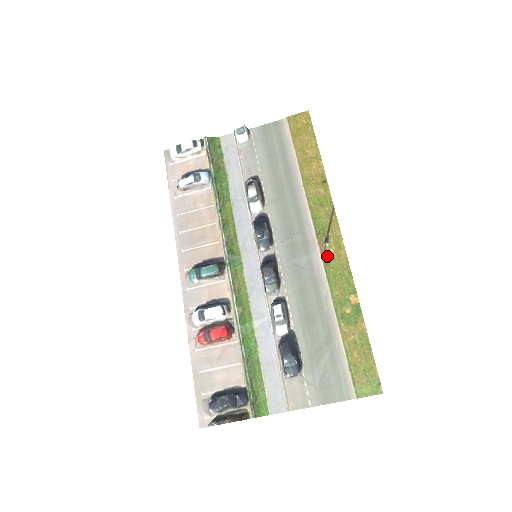
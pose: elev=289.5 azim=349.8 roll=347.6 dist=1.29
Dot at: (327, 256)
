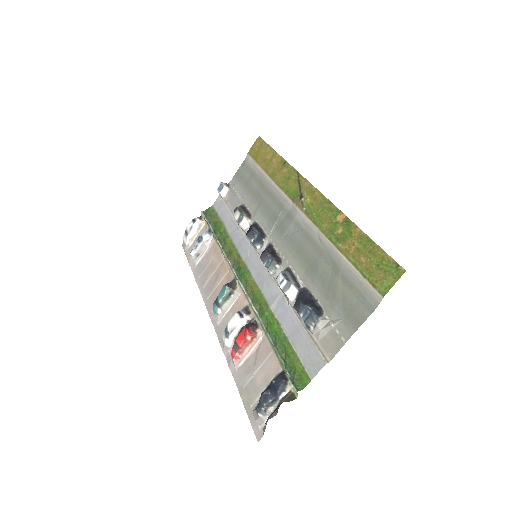
Dot at: (306, 207)
